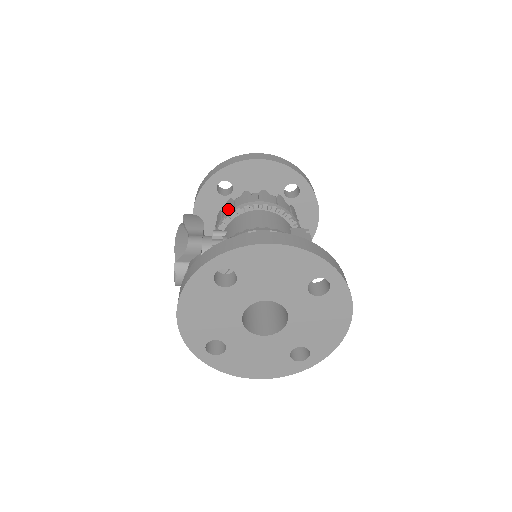
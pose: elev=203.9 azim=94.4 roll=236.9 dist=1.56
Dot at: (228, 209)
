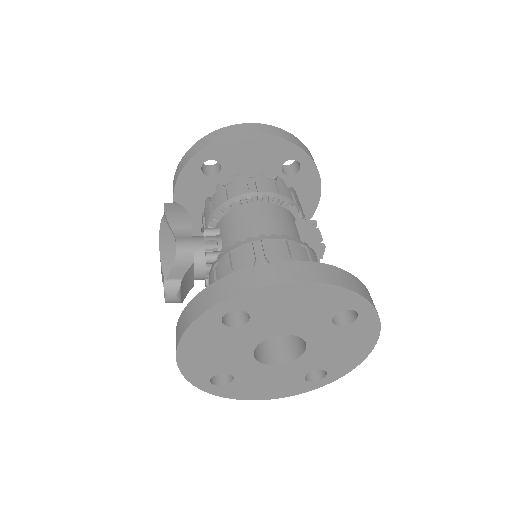
Dot at: (220, 200)
